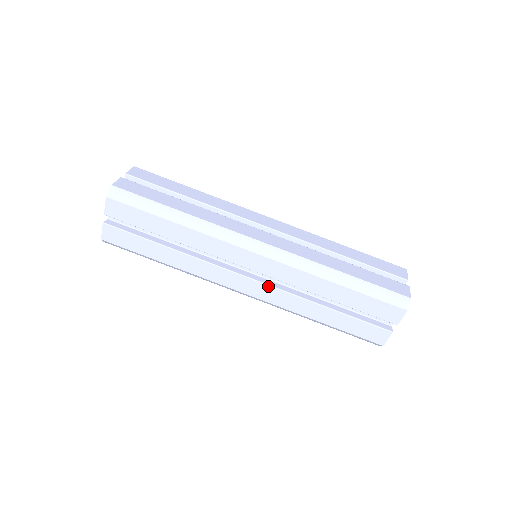
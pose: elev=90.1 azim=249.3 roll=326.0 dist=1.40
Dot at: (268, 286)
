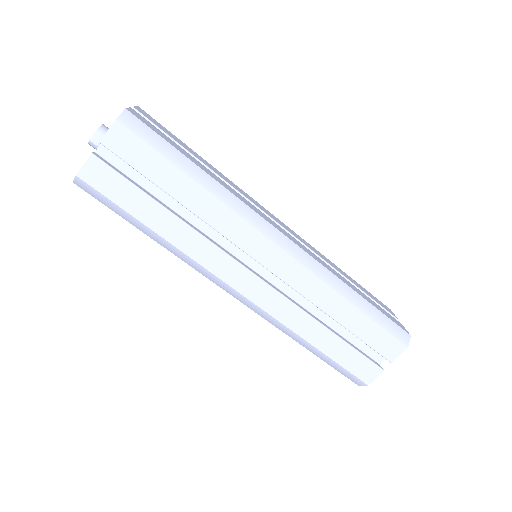
Dot at: (275, 291)
